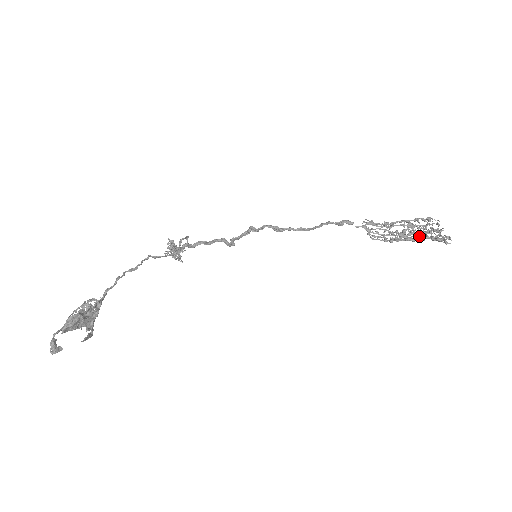
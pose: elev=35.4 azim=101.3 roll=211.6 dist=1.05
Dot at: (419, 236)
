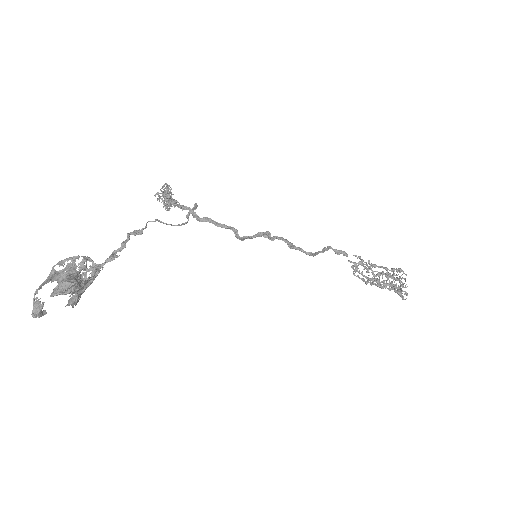
Dot at: occluded
